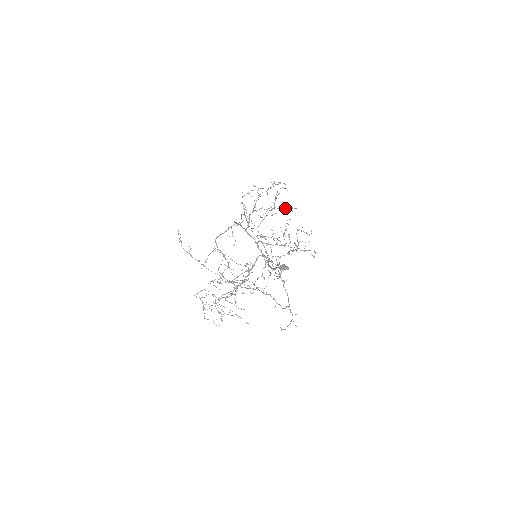
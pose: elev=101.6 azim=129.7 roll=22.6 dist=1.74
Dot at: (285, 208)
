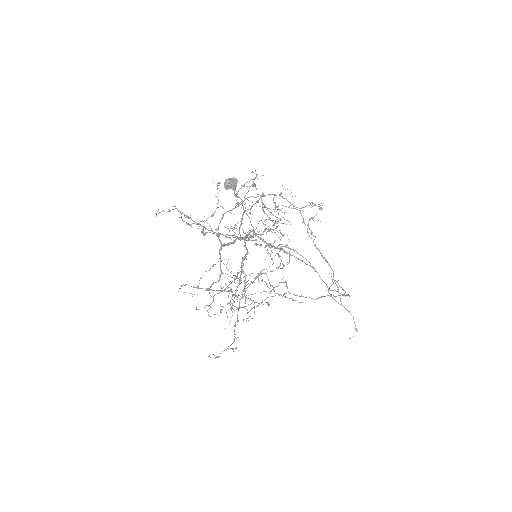
Dot at: occluded
